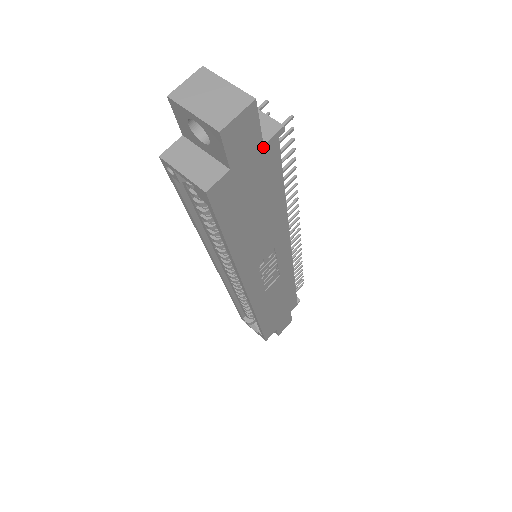
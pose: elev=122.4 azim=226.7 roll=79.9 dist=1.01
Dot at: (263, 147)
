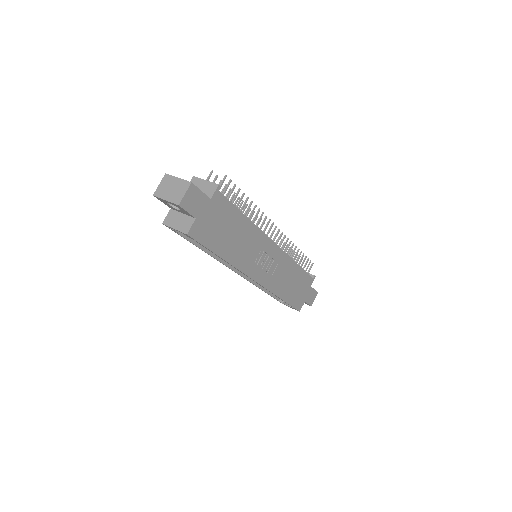
Dot at: (211, 200)
